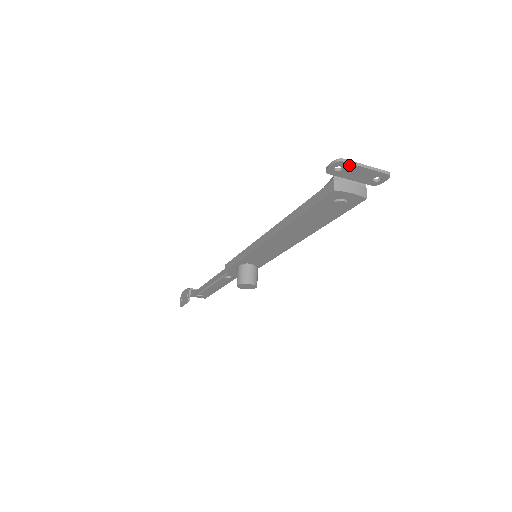
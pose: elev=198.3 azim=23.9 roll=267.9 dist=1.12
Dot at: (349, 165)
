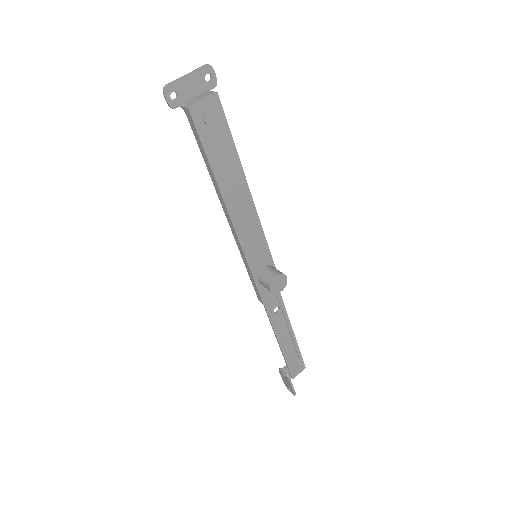
Dot at: (174, 85)
